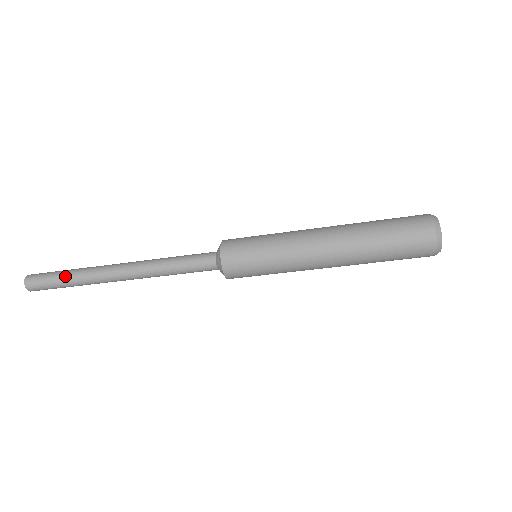
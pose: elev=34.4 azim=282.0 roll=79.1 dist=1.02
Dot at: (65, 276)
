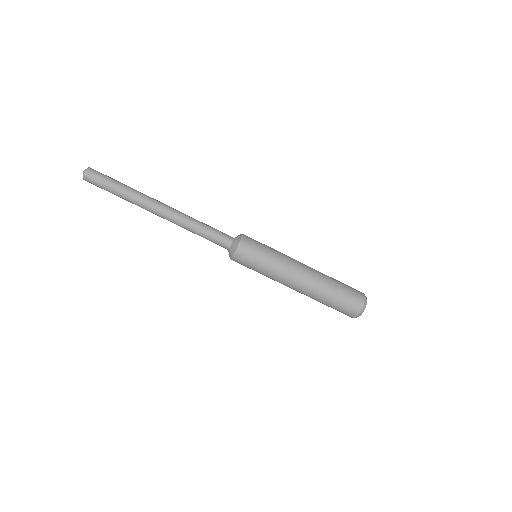
Dot at: (120, 188)
